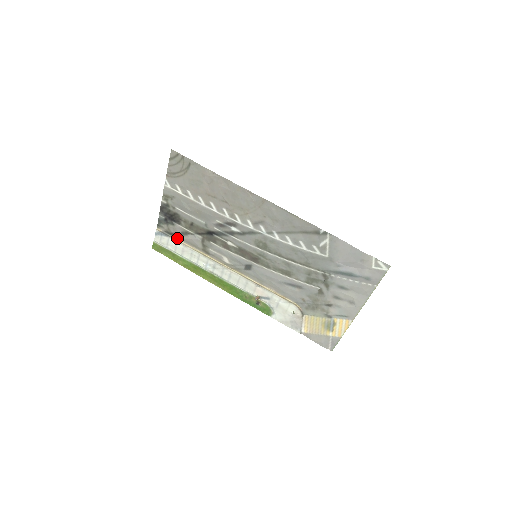
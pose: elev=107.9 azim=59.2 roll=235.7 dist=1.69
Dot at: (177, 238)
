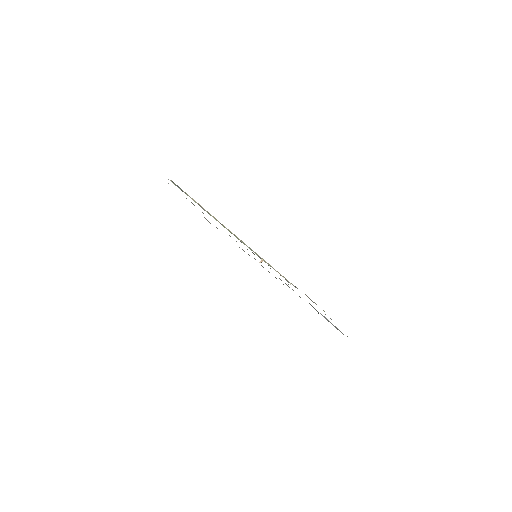
Dot at: (189, 196)
